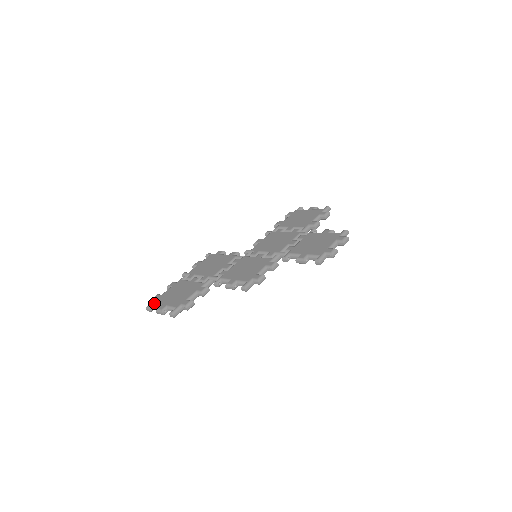
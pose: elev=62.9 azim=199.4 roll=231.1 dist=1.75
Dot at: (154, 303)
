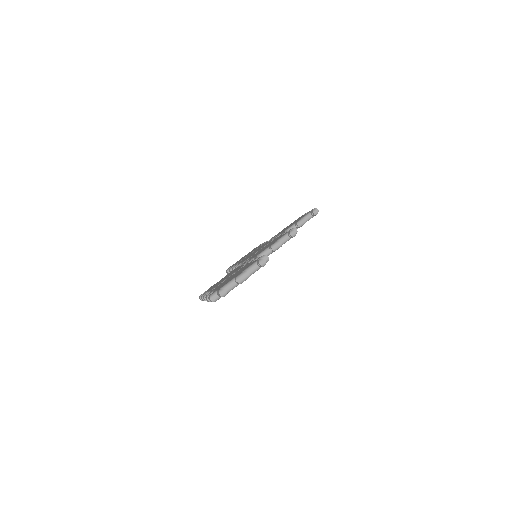
Dot at: (222, 287)
